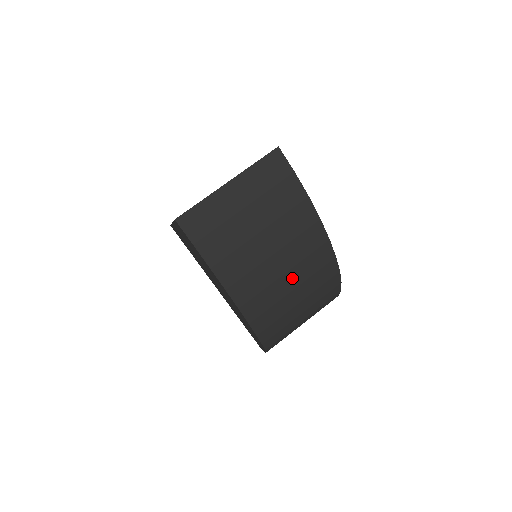
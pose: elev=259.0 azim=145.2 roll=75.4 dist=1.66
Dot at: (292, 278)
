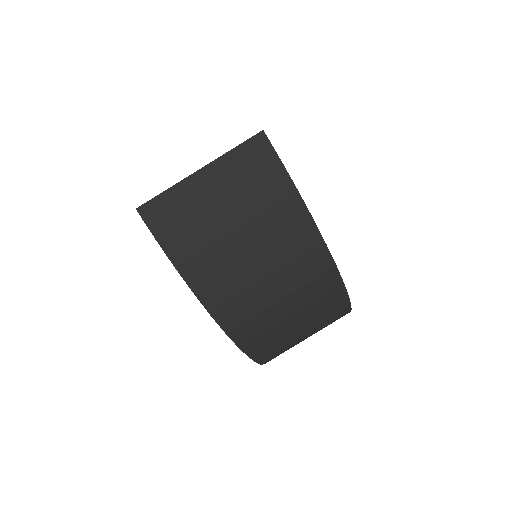
Dot at: (278, 286)
